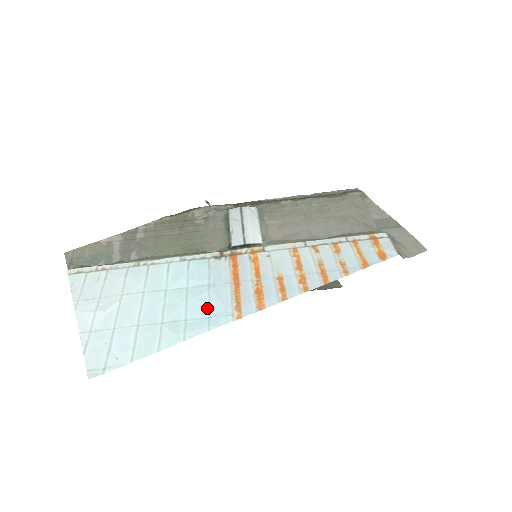
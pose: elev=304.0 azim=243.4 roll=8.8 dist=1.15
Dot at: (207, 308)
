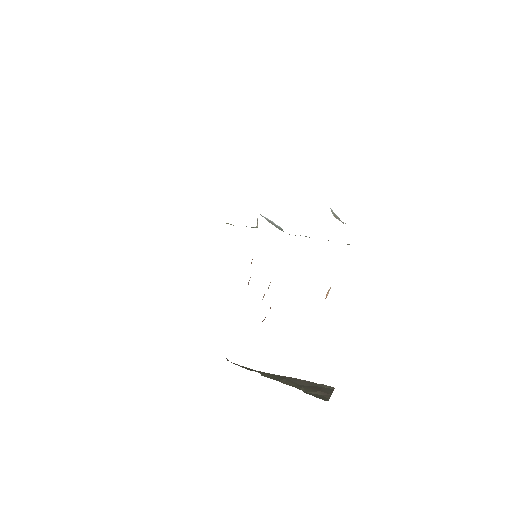
Dot at: occluded
